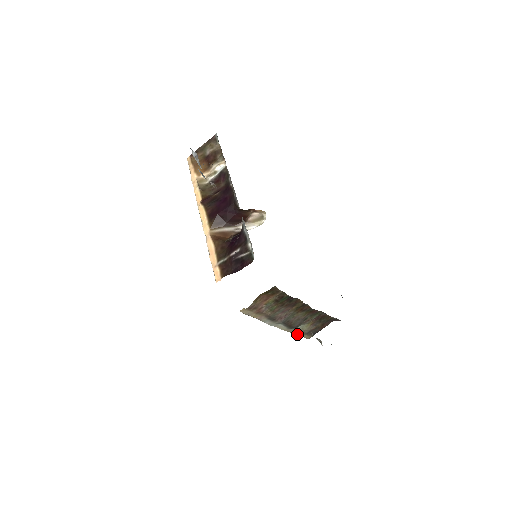
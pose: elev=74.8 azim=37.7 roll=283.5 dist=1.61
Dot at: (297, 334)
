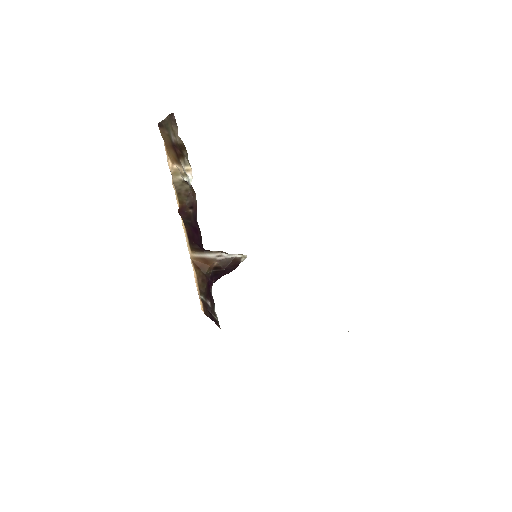
Dot at: occluded
